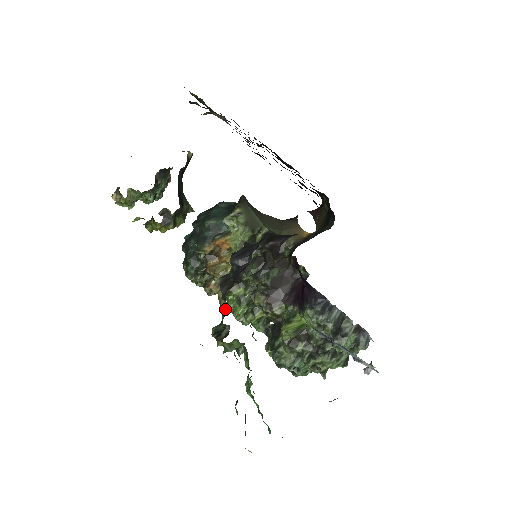
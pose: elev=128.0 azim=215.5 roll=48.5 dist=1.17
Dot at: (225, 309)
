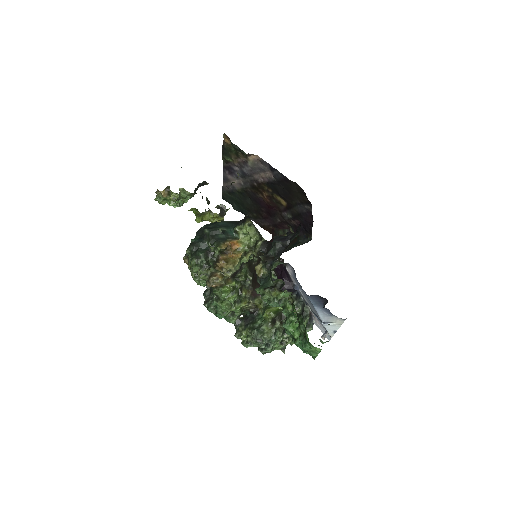
Dot at: (263, 277)
